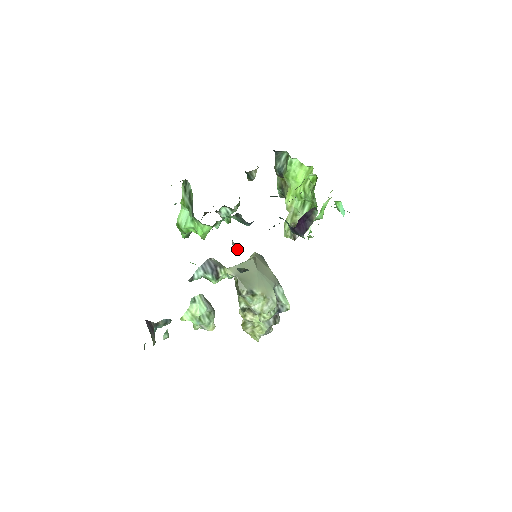
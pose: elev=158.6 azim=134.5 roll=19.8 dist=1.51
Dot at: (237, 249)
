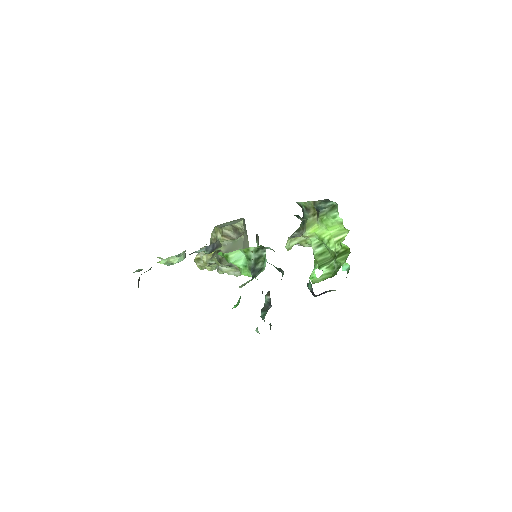
Dot at: (271, 306)
